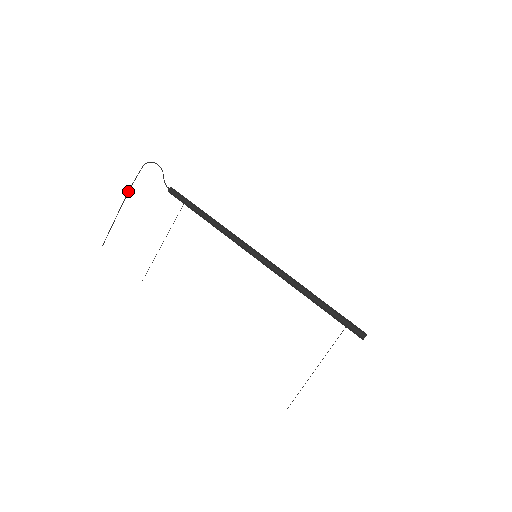
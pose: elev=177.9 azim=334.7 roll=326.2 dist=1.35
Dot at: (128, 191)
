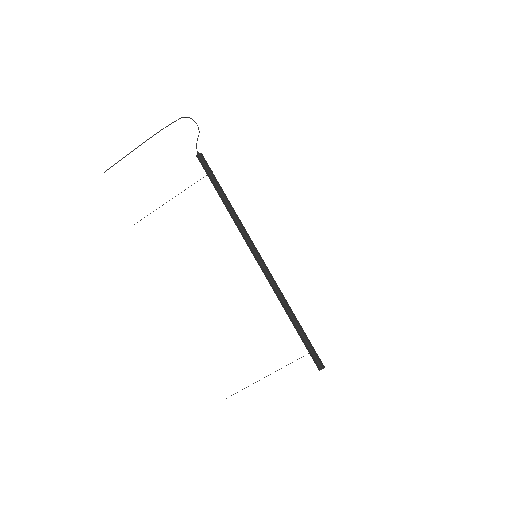
Dot at: (155, 134)
